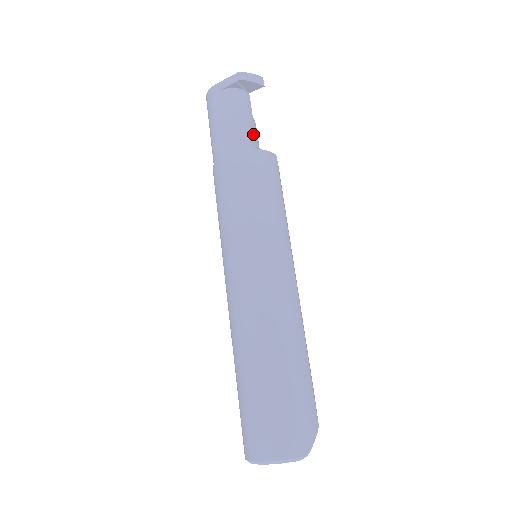
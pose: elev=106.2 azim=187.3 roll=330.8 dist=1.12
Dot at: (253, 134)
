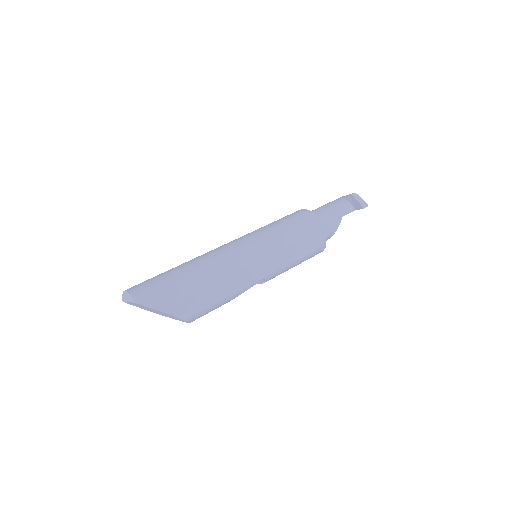
Dot at: (330, 220)
